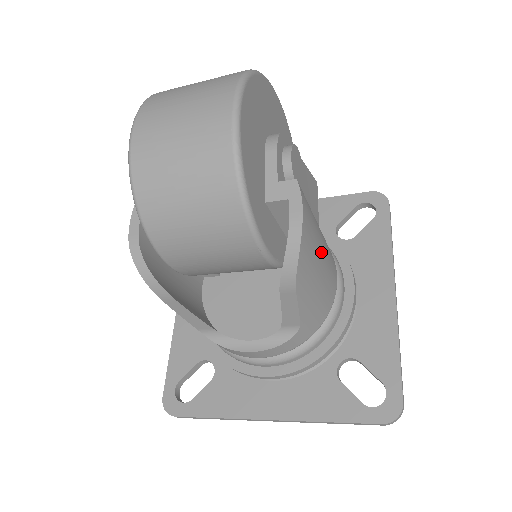
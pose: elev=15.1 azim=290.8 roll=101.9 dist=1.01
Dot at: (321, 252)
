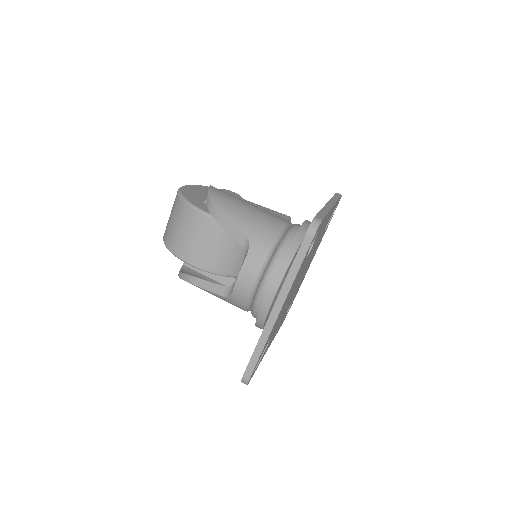
Dot at: (244, 204)
